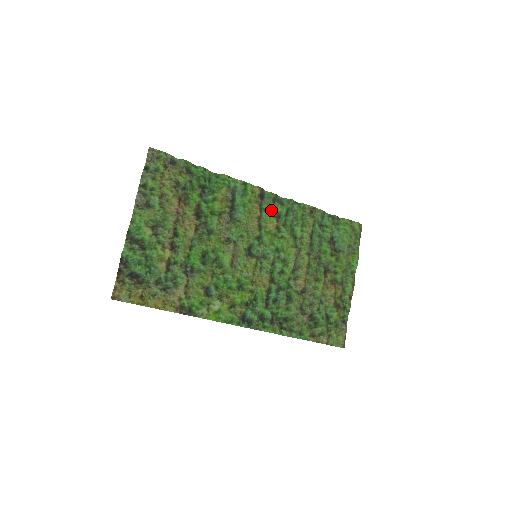
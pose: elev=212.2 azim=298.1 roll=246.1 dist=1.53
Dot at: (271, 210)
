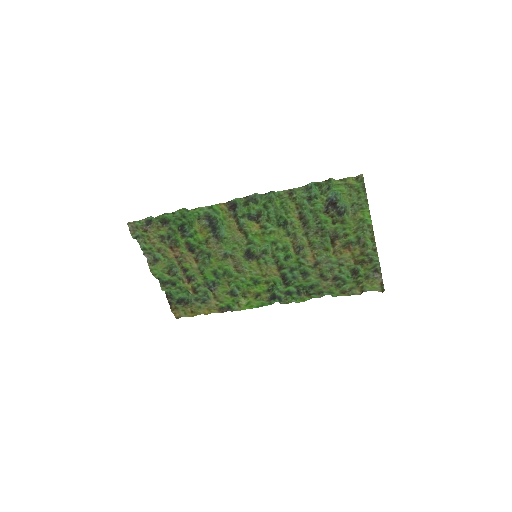
Dot at: (248, 214)
